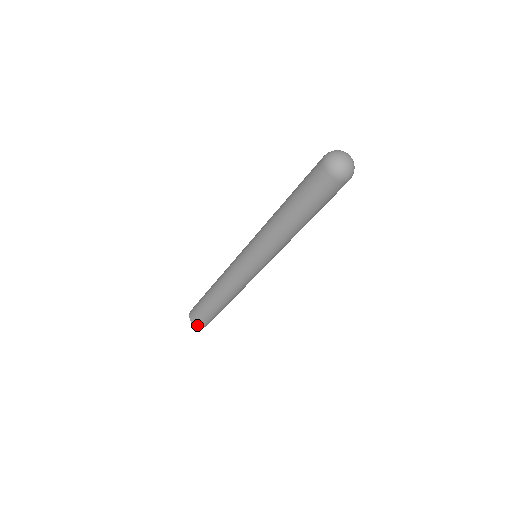
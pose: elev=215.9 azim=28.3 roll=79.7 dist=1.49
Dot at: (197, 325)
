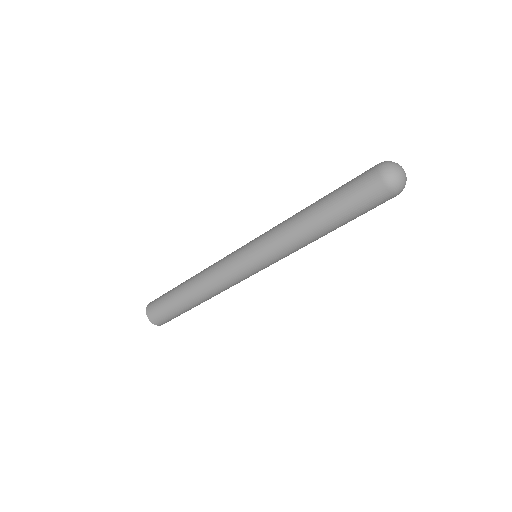
Dot at: (157, 324)
